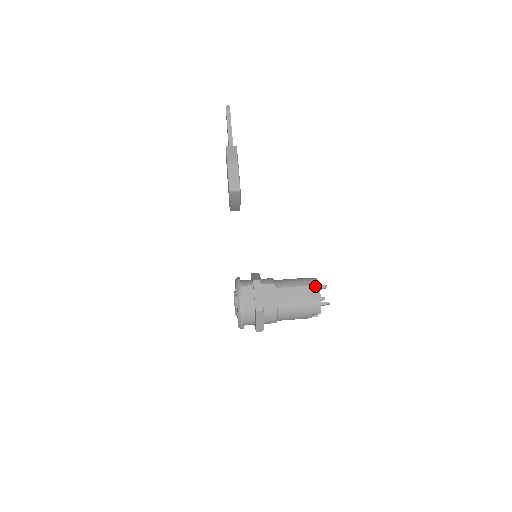
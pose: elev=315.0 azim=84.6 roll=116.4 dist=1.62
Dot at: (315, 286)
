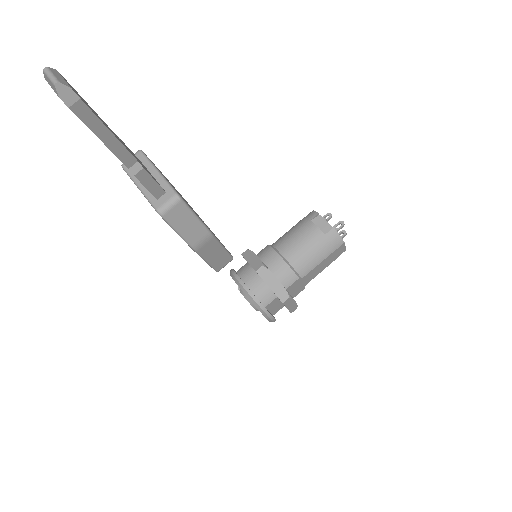
Dot at: (340, 246)
